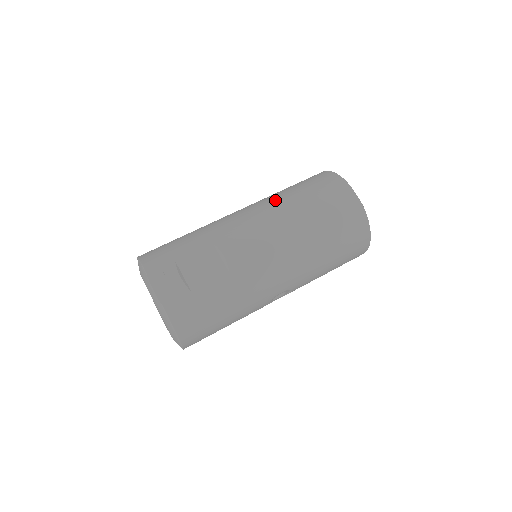
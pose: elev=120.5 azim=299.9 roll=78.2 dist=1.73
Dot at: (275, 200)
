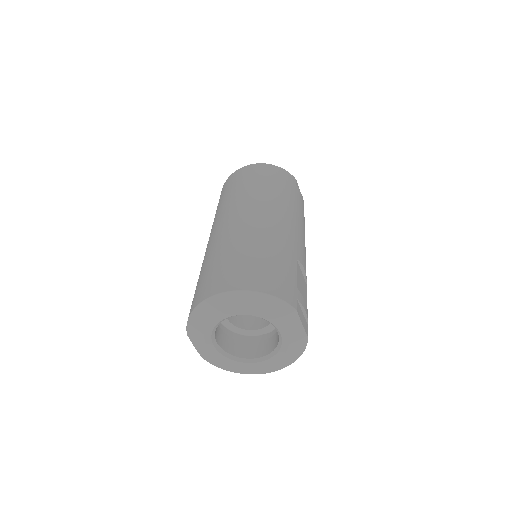
Dot at: (283, 201)
